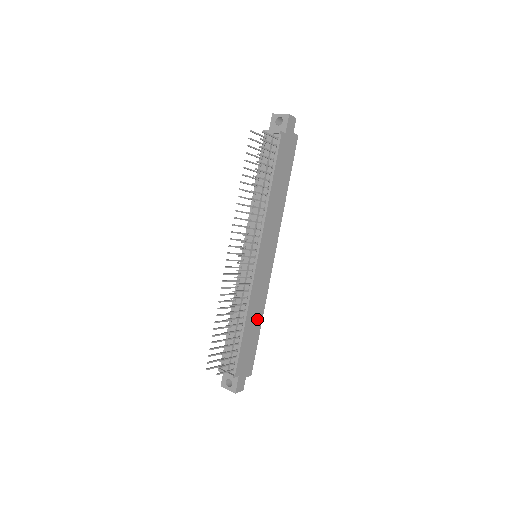
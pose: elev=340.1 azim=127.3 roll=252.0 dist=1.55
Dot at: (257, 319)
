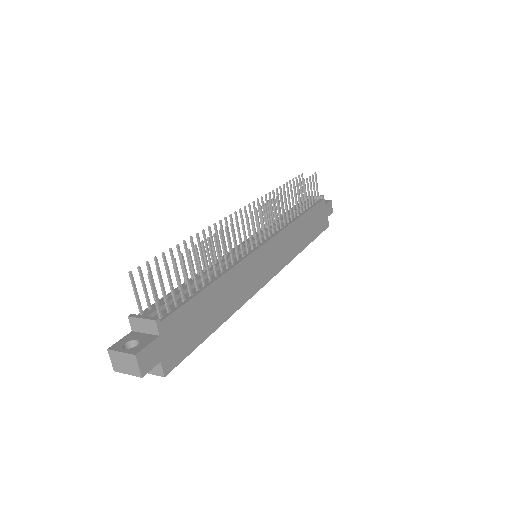
Dot at: (224, 307)
